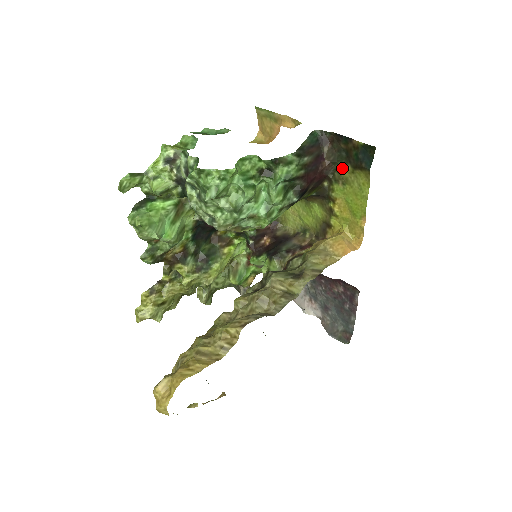
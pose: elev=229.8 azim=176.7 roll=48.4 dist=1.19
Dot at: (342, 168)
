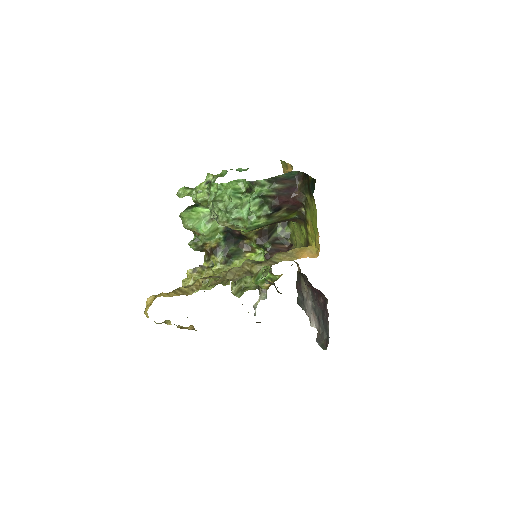
Dot at: (307, 197)
